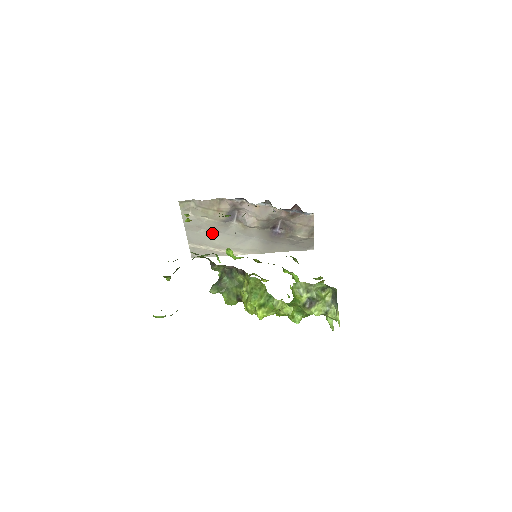
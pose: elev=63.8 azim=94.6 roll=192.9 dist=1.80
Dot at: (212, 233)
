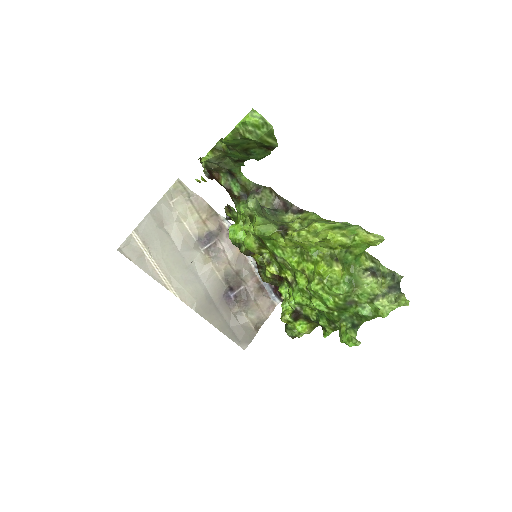
Dot at: (169, 242)
